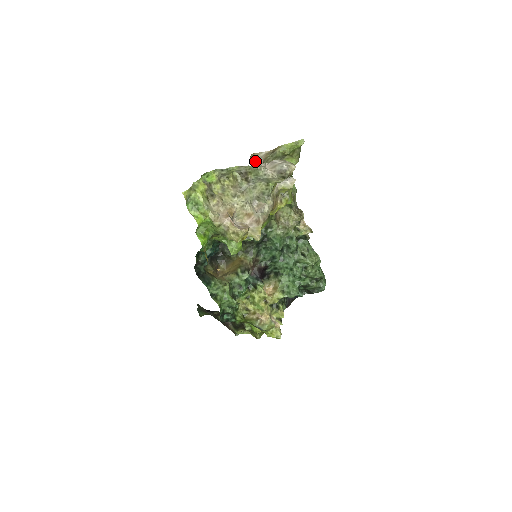
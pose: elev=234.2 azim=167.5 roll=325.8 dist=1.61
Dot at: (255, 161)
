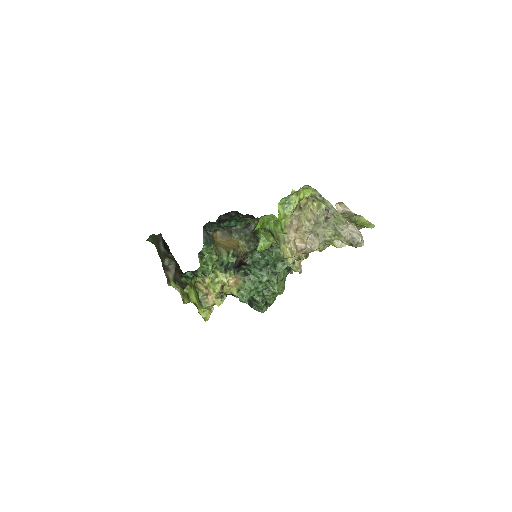
Dot at: (338, 208)
